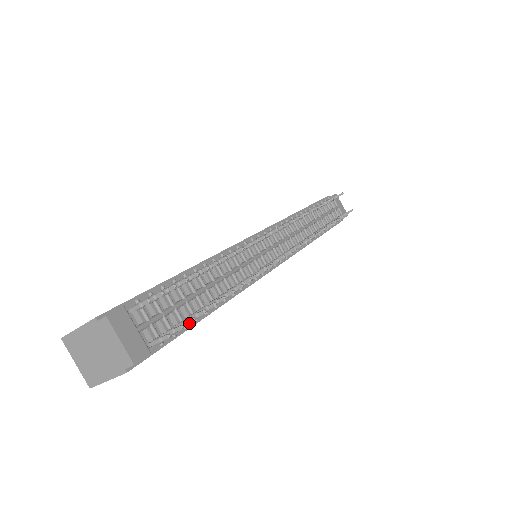
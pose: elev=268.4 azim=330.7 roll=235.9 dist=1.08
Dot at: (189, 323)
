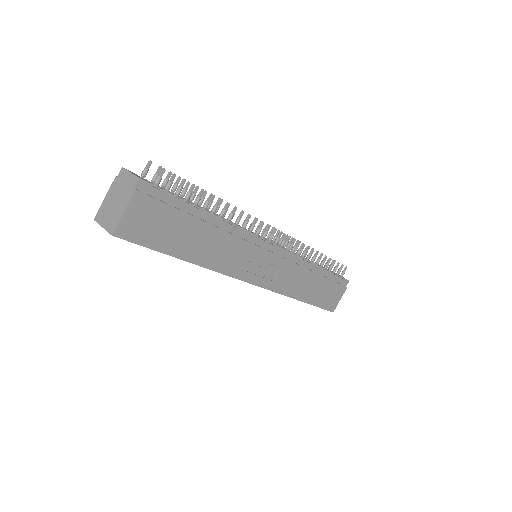
Dot at: (186, 202)
